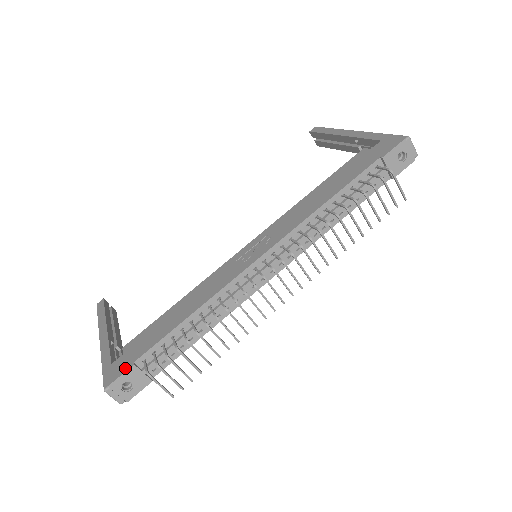
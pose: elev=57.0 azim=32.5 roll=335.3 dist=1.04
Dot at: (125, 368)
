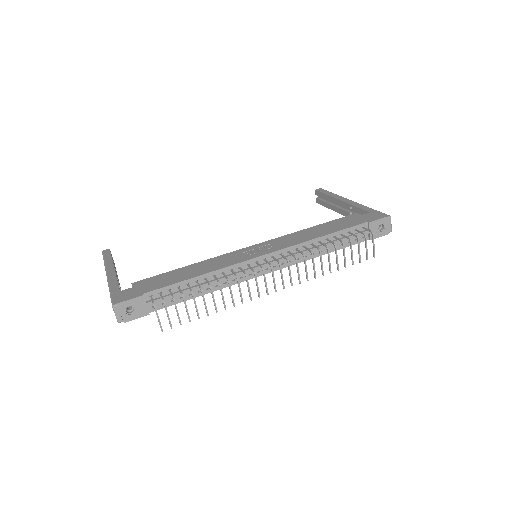
Dot at: (135, 295)
